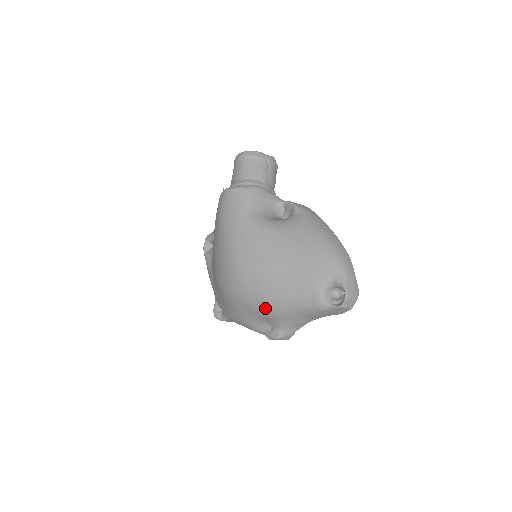
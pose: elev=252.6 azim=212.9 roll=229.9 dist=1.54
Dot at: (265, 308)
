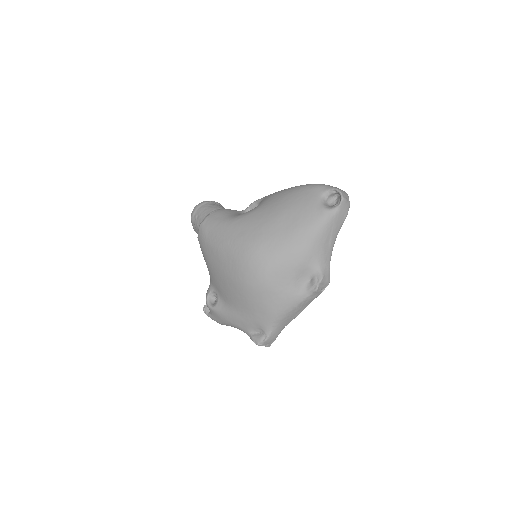
Dot at: (294, 256)
